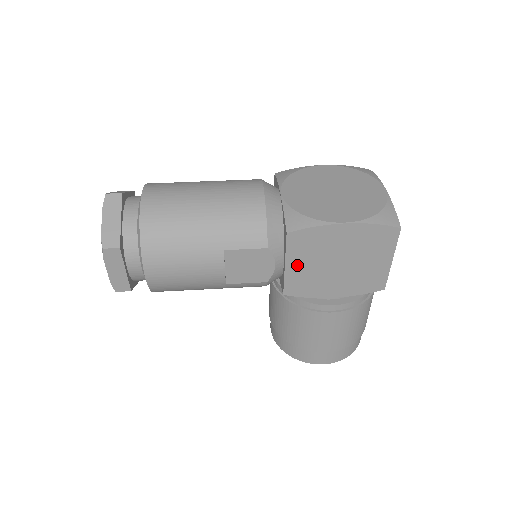
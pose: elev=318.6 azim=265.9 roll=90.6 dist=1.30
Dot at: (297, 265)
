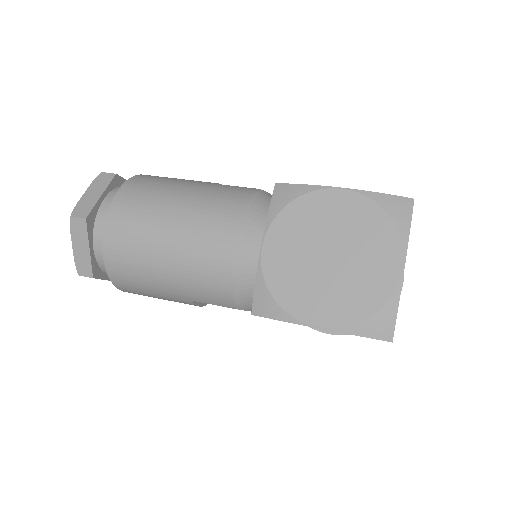
Dot at: occluded
